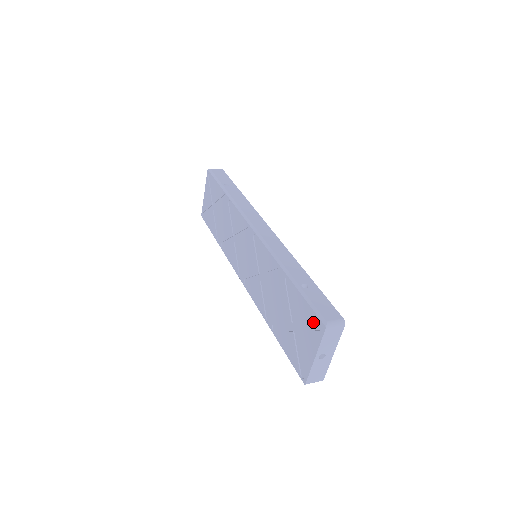
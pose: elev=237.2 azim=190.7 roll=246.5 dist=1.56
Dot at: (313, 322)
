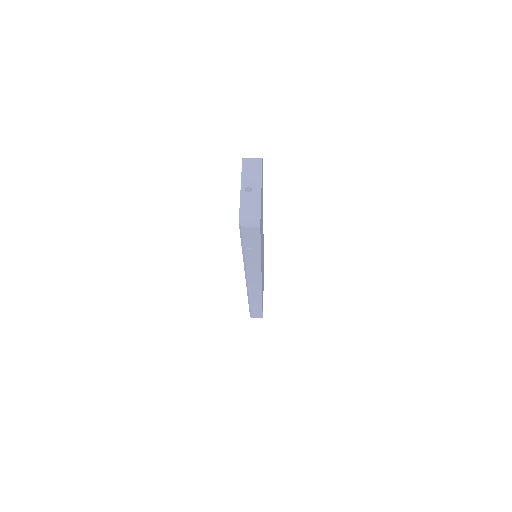
Dot at: occluded
